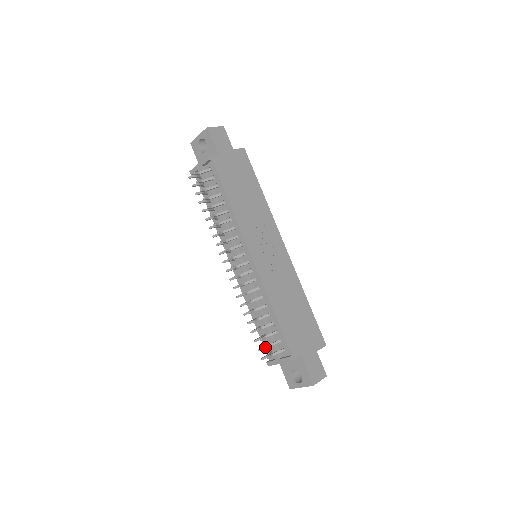
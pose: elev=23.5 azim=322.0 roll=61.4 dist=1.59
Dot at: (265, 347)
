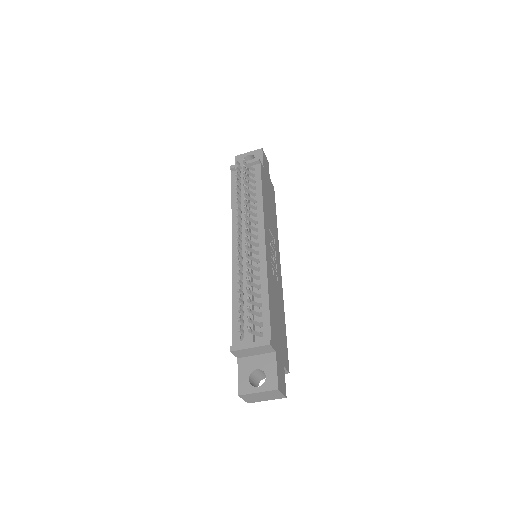
Dot at: occluded
